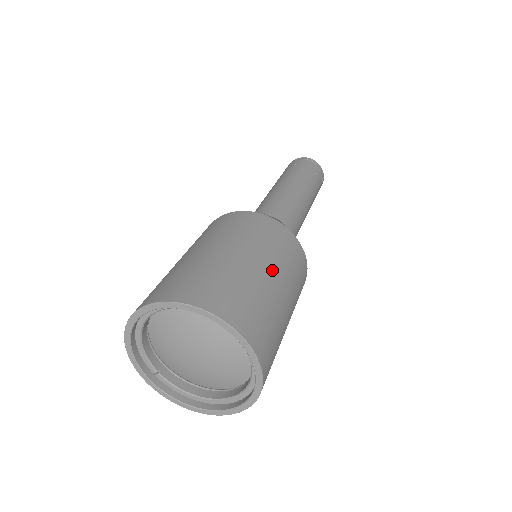
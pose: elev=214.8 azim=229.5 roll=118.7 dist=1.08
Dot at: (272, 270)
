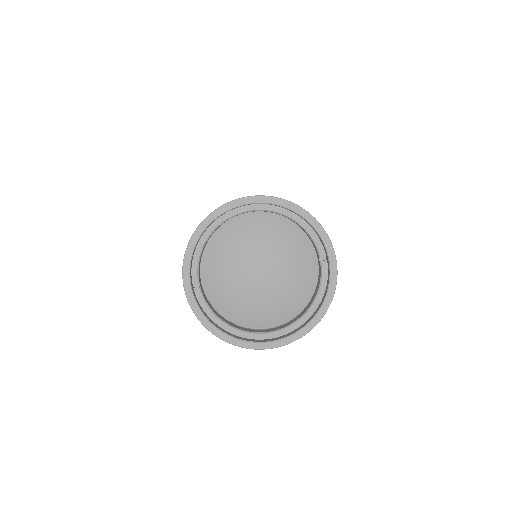
Dot at: occluded
